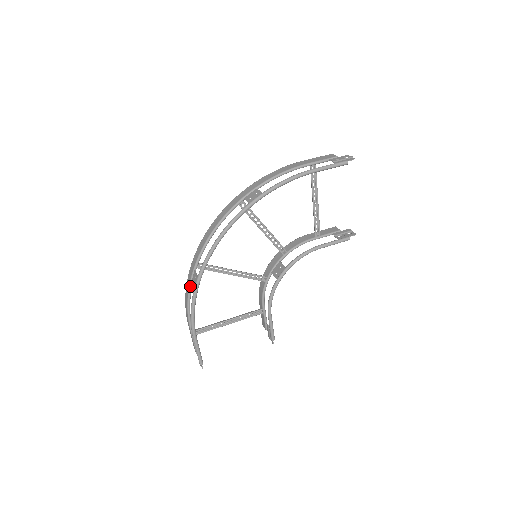
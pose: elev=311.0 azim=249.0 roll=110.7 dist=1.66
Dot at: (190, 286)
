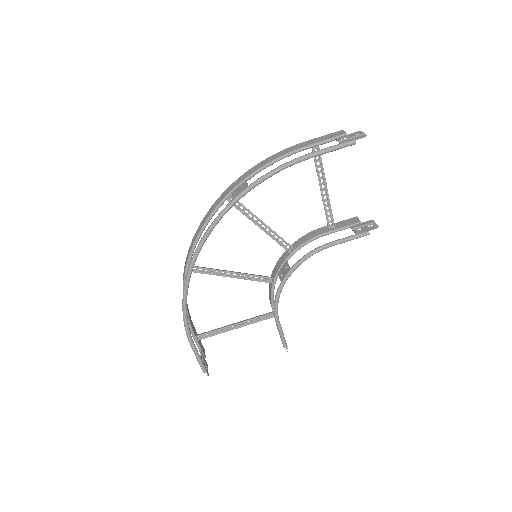
Dot at: occluded
